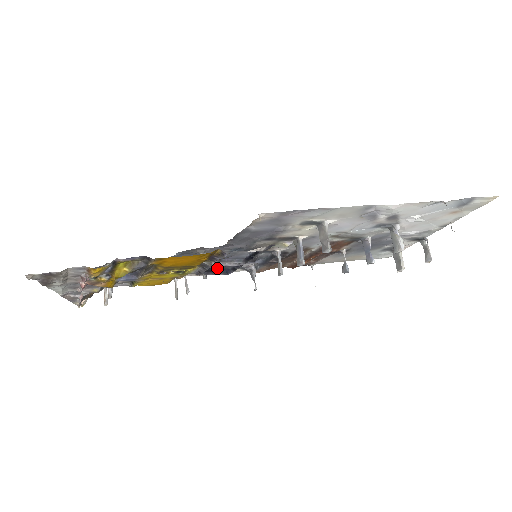
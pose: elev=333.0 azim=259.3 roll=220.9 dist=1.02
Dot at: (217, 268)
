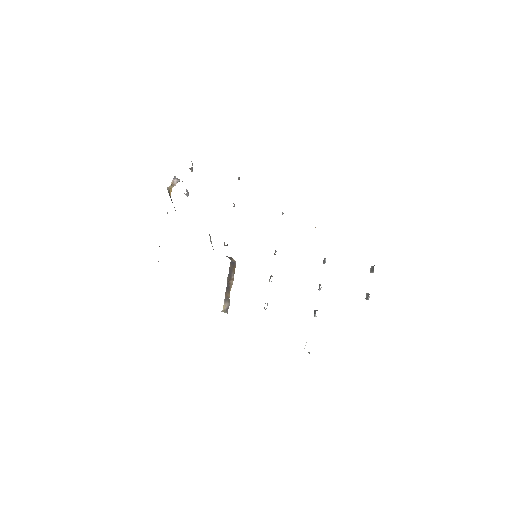
Dot at: occluded
